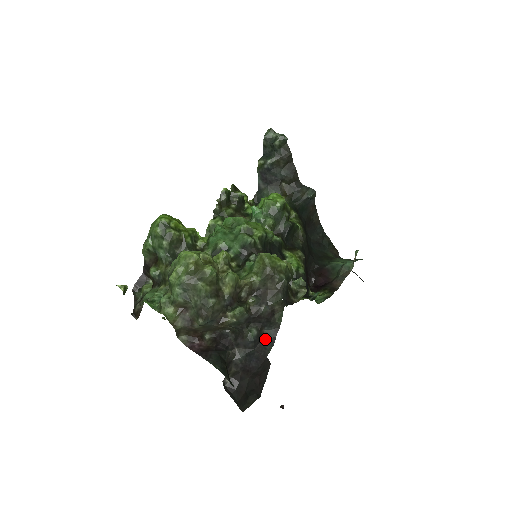
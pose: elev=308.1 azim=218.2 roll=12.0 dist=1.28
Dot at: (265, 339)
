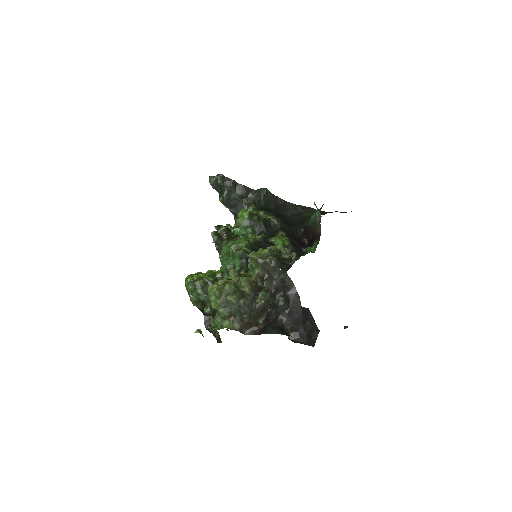
Dot at: (292, 298)
